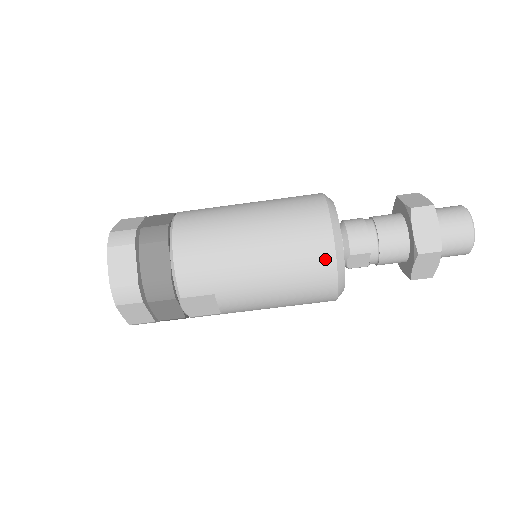
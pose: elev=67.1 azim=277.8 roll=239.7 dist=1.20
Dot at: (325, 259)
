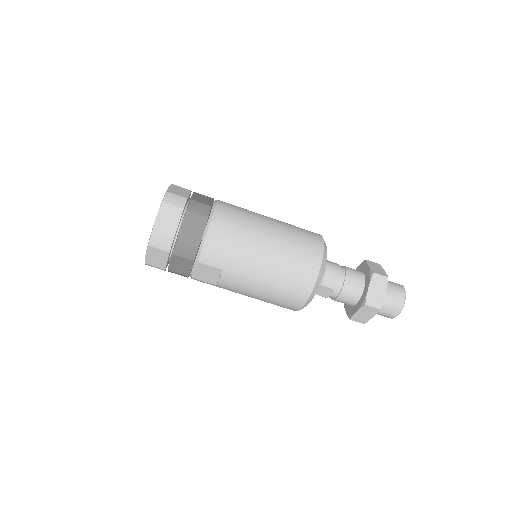
Dot at: (308, 280)
